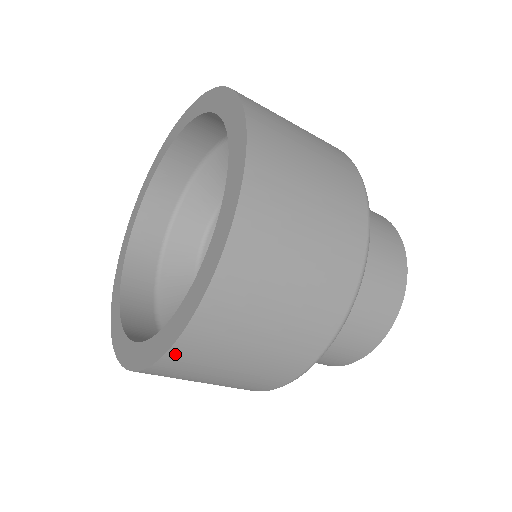
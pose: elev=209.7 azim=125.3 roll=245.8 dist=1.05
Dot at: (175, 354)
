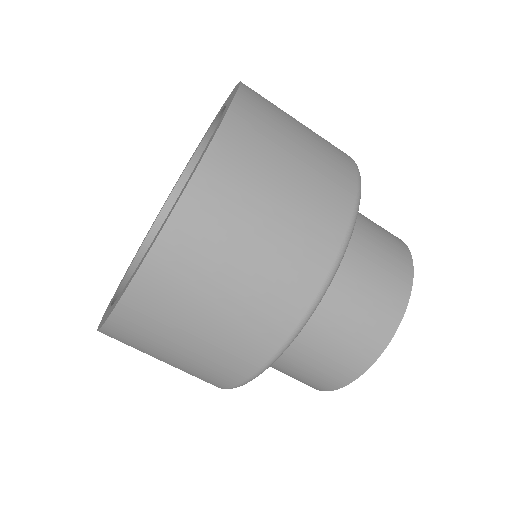
Dot at: (138, 288)
